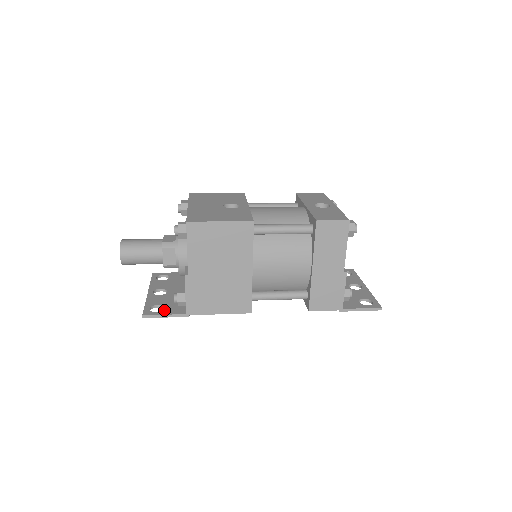
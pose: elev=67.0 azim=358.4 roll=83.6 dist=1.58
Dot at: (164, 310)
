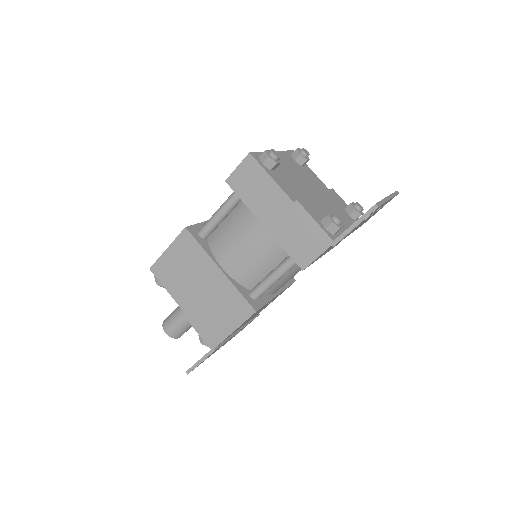
Dot at: occluded
